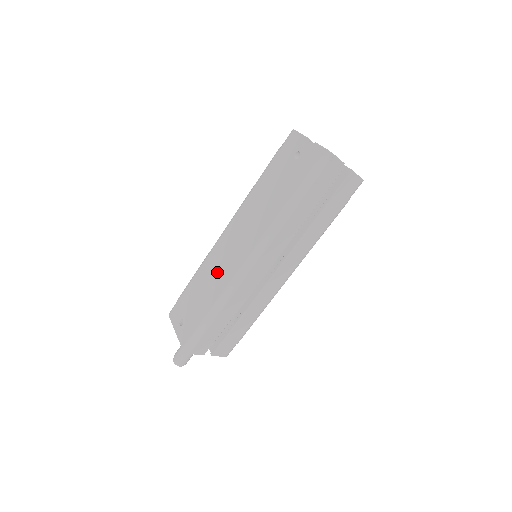
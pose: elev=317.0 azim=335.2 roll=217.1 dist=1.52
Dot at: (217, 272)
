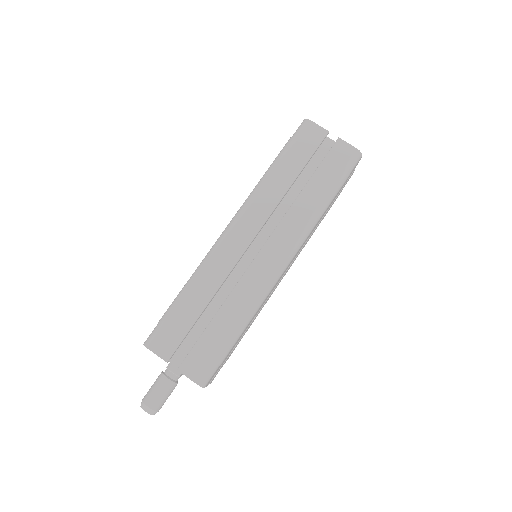
Dot at: occluded
